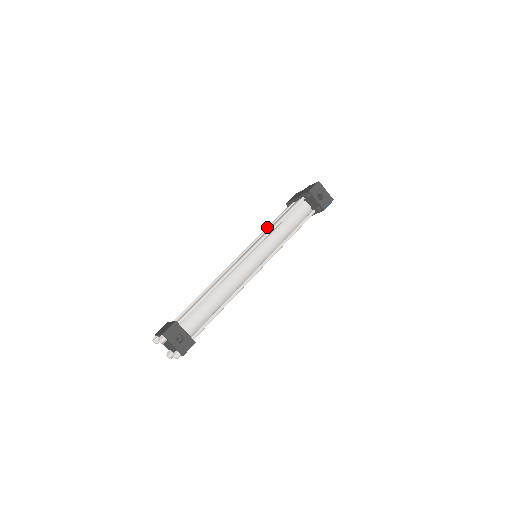
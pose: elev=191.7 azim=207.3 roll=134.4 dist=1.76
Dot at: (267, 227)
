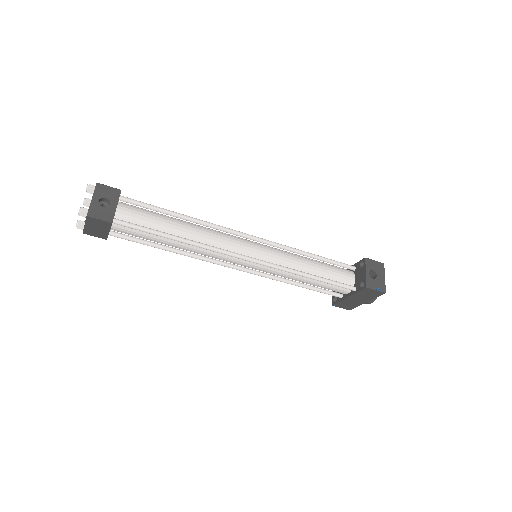
Dot at: occluded
